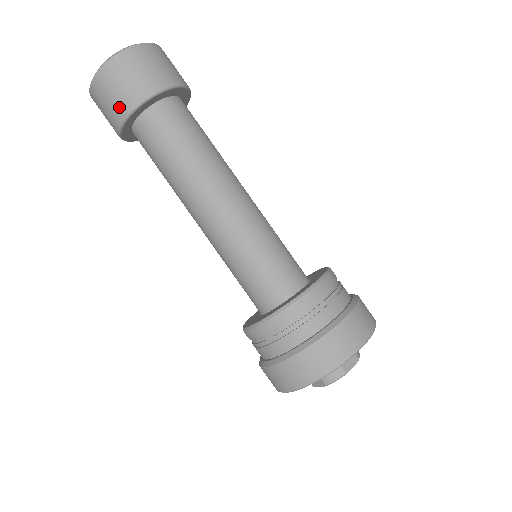
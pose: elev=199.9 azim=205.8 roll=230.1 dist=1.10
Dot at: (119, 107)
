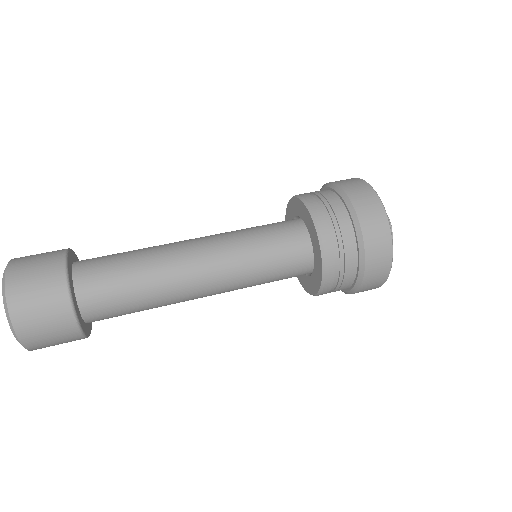
Dot at: occluded
